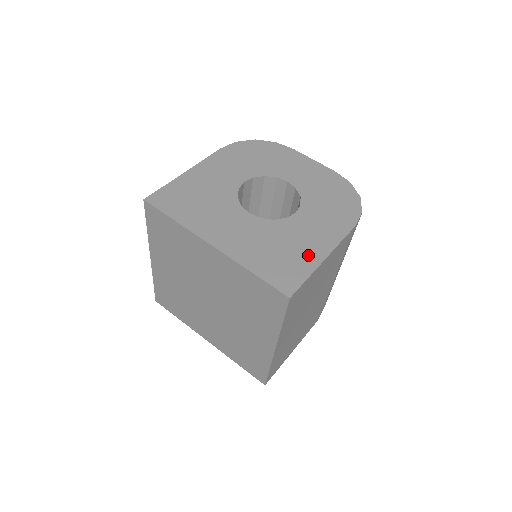
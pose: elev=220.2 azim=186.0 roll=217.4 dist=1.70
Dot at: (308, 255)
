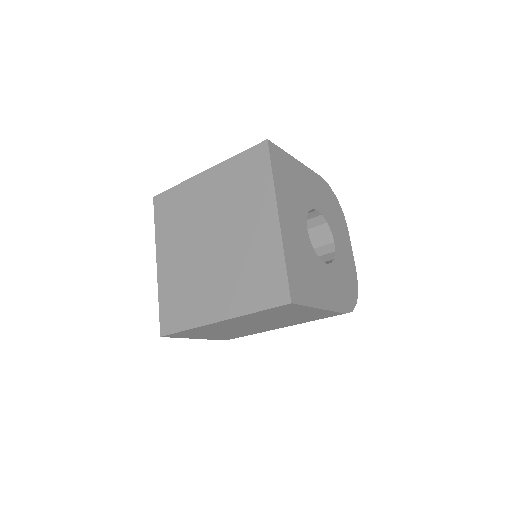
Dot at: (316, 294)
